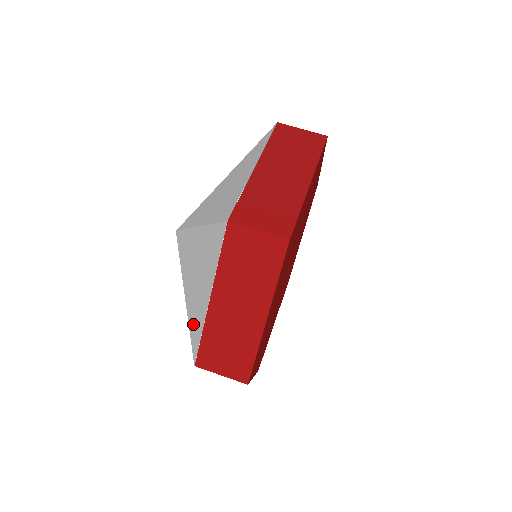
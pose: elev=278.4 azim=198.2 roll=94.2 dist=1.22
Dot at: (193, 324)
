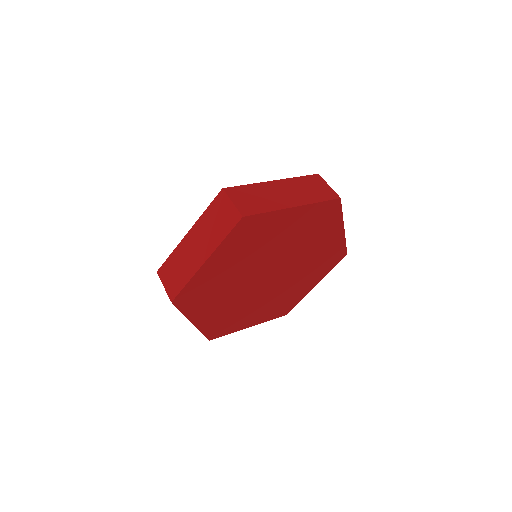
Dot at: occluded
